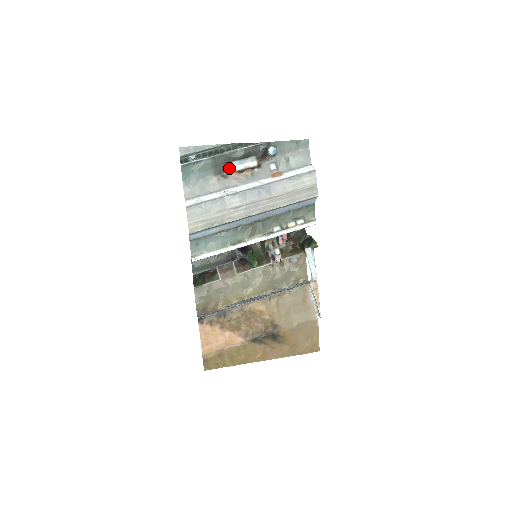
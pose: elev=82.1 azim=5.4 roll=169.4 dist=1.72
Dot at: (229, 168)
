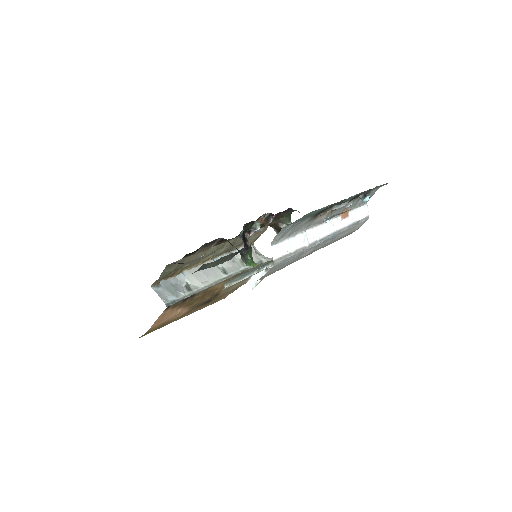
Dot at: (327, 210)
